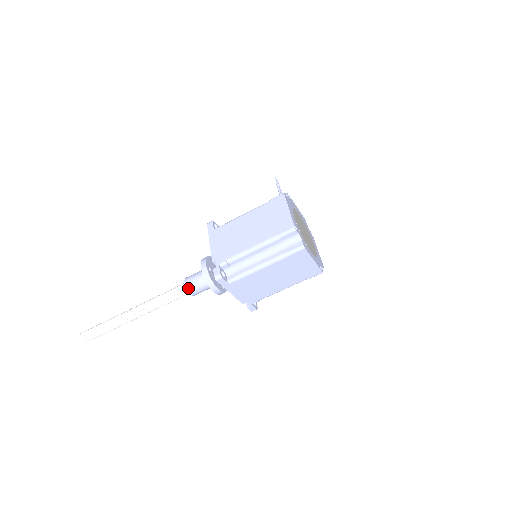
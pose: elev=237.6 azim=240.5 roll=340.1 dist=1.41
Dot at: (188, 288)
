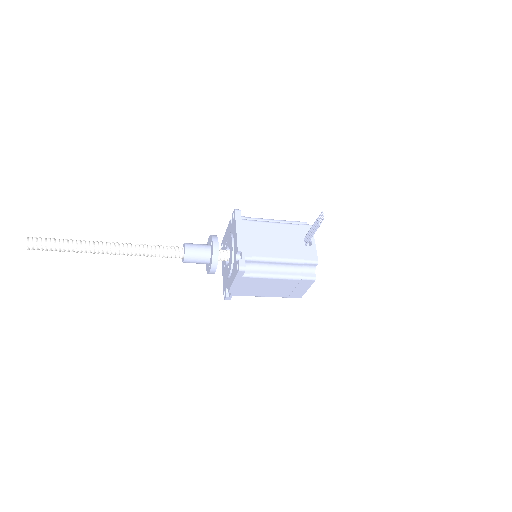
Dot at: occluded
